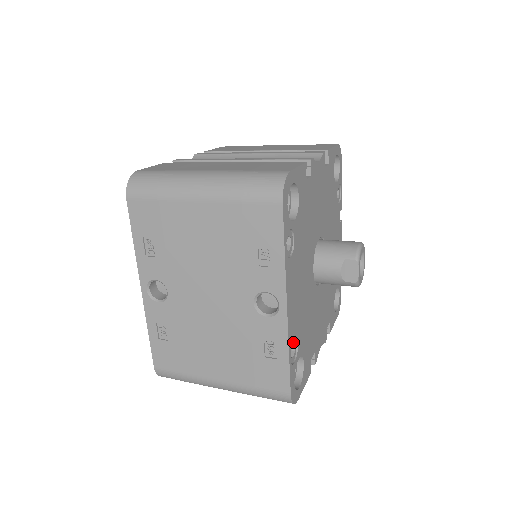
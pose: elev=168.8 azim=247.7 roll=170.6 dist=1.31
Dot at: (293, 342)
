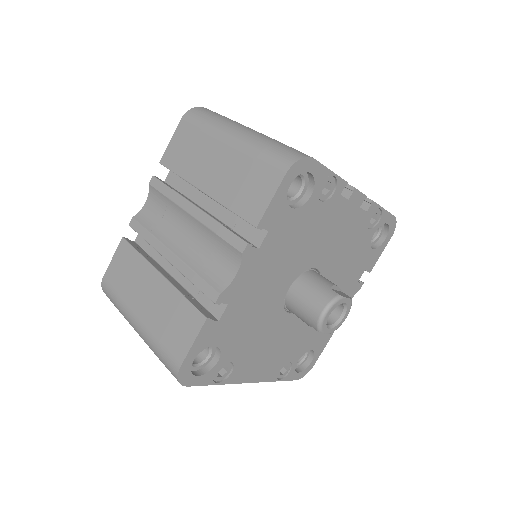
Dot at: (281, 368)
